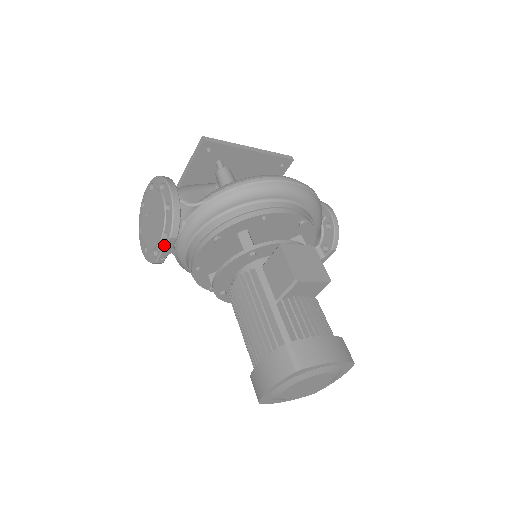
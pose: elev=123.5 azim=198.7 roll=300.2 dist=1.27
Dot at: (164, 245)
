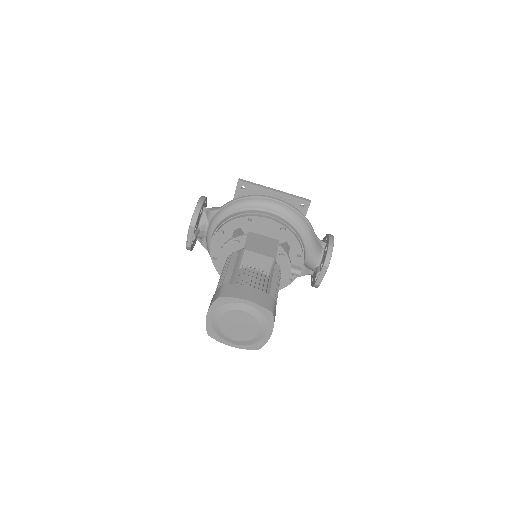
Dot at: (188, 232)
